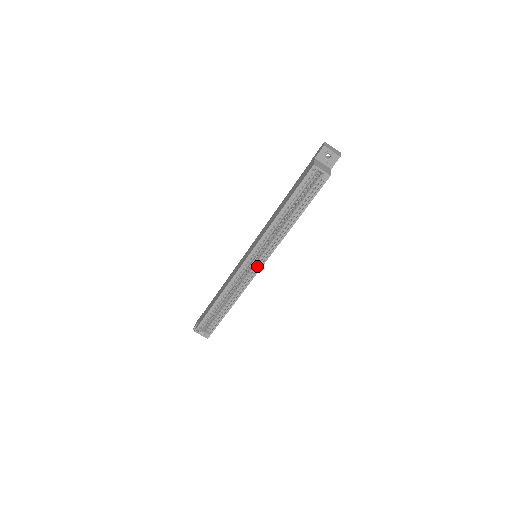
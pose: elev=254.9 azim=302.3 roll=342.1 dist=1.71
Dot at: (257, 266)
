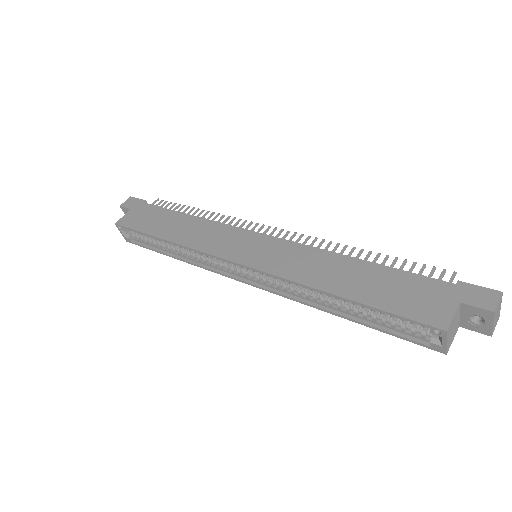
Dot at: (244, 275)
